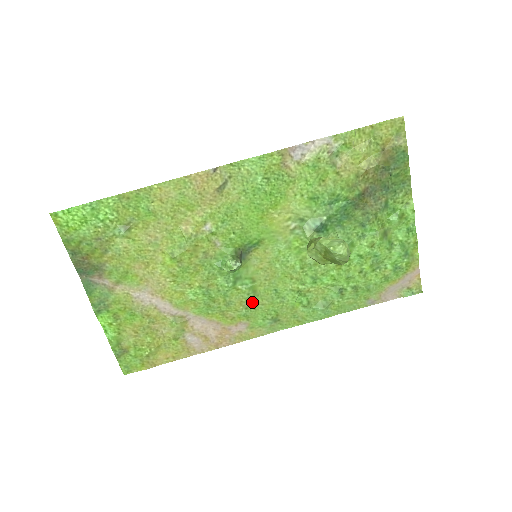
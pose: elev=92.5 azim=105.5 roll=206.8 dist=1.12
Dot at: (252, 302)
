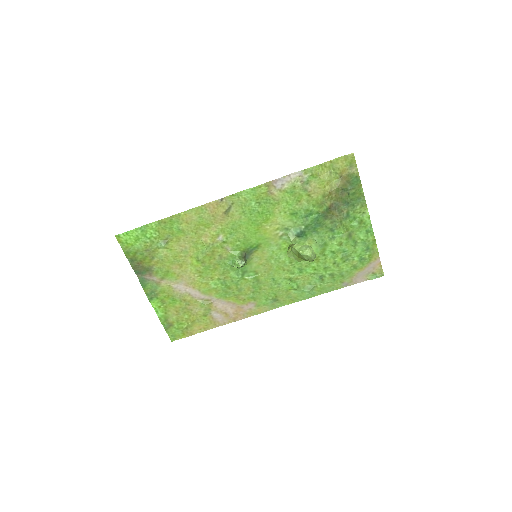
Dot at: (257, 288)
